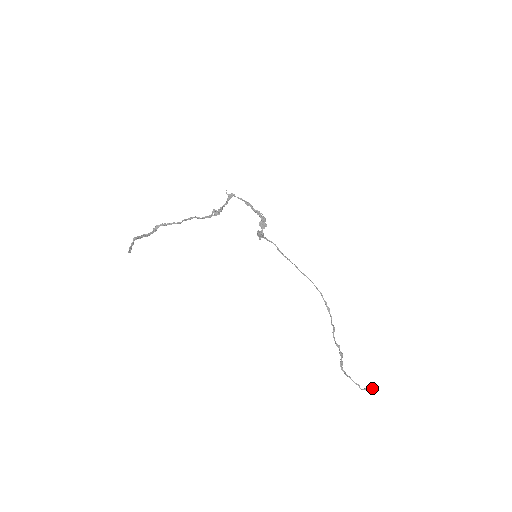
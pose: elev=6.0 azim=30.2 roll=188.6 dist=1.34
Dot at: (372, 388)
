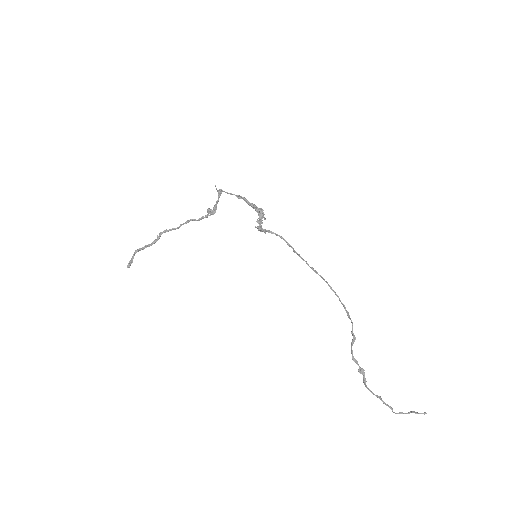
Dot at: (414, 412)
